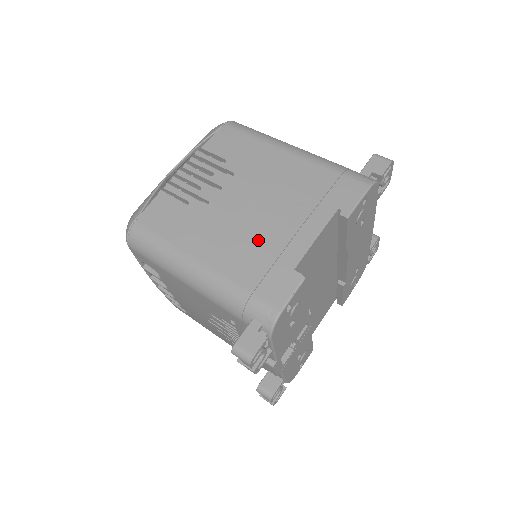
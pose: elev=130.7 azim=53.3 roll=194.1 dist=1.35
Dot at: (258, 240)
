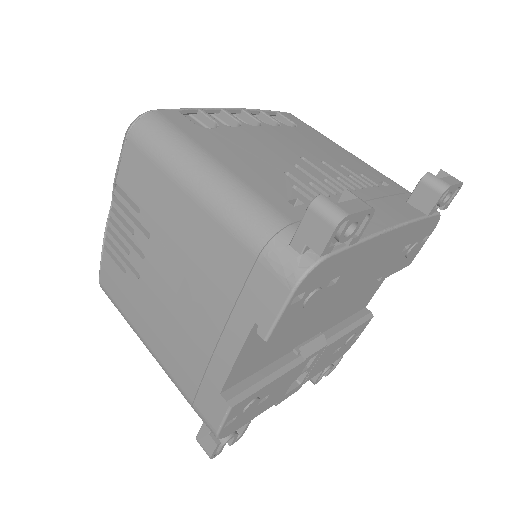
Dot at: (185, 343)
